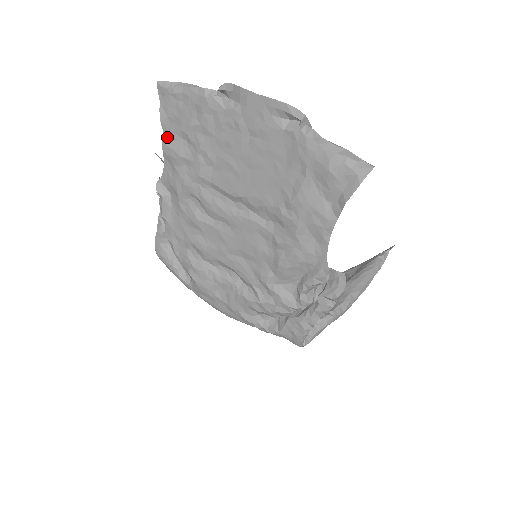
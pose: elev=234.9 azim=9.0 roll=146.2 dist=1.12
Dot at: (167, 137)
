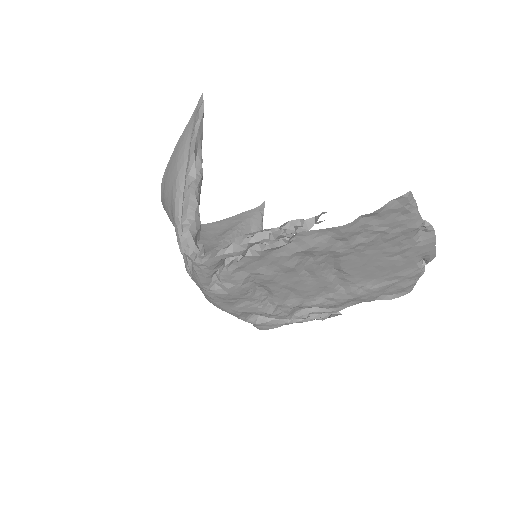
Dot at: (357, 221)
